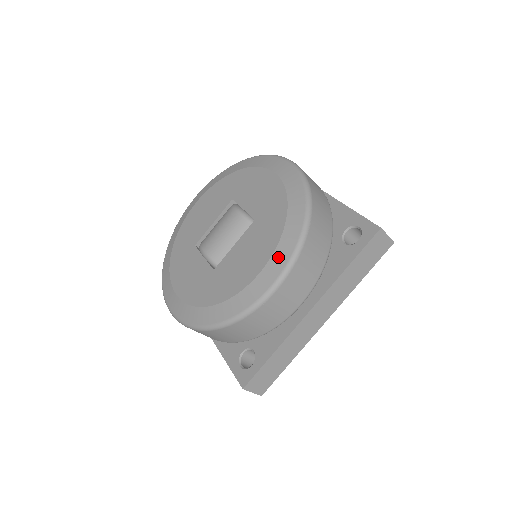
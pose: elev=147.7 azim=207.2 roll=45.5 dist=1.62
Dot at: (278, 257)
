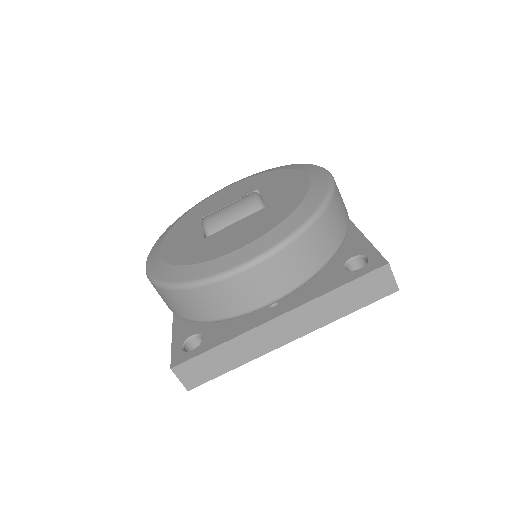
Dot at: (266, 239)
